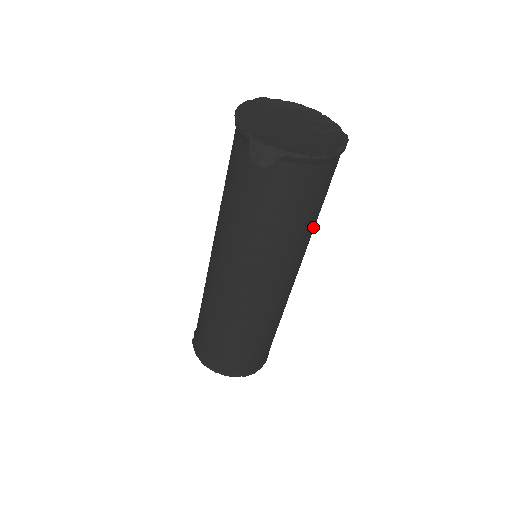
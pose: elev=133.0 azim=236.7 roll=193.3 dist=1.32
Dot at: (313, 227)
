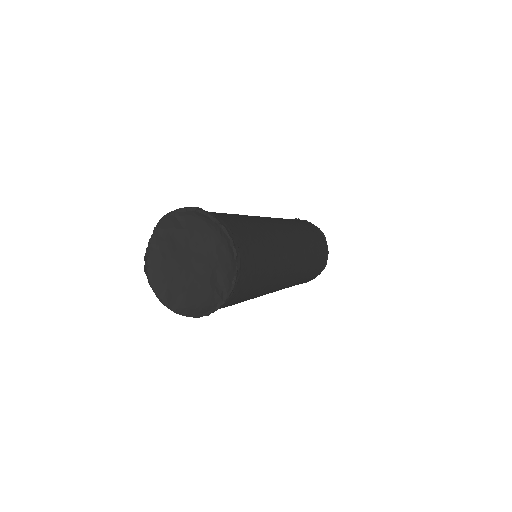
Dot at: occluded
